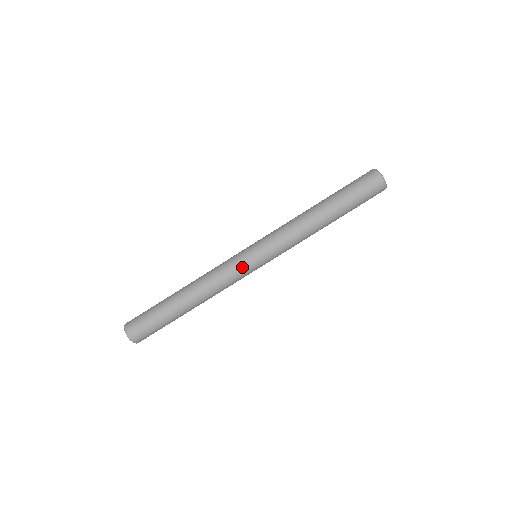
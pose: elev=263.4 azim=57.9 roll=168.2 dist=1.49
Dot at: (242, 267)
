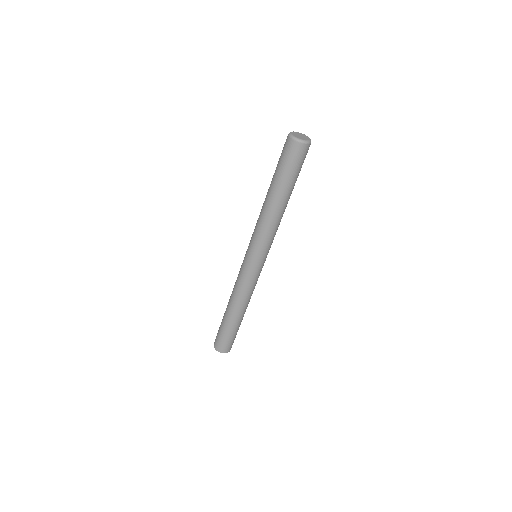
Dot at: (251, 273)
